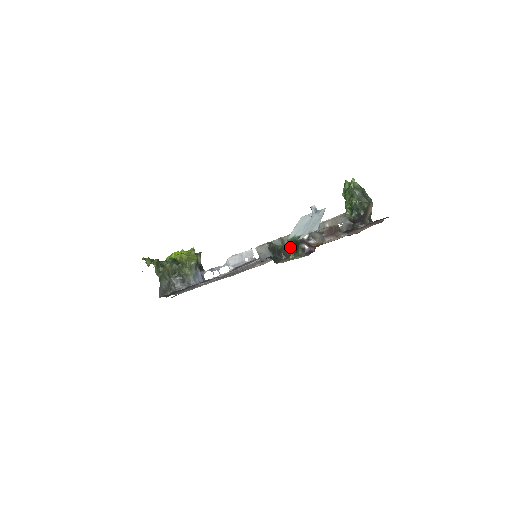
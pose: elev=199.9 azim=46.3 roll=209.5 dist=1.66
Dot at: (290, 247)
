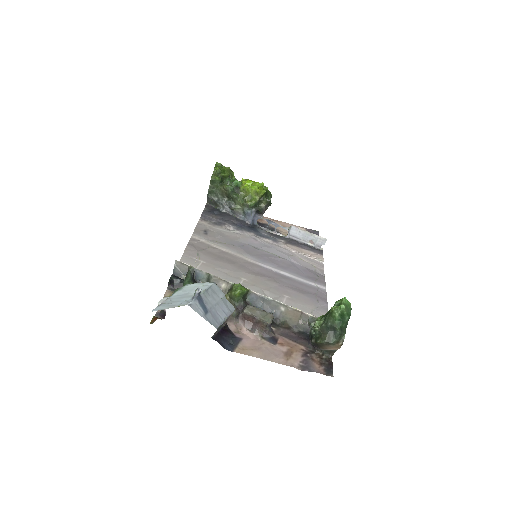
Dot at: occluded
